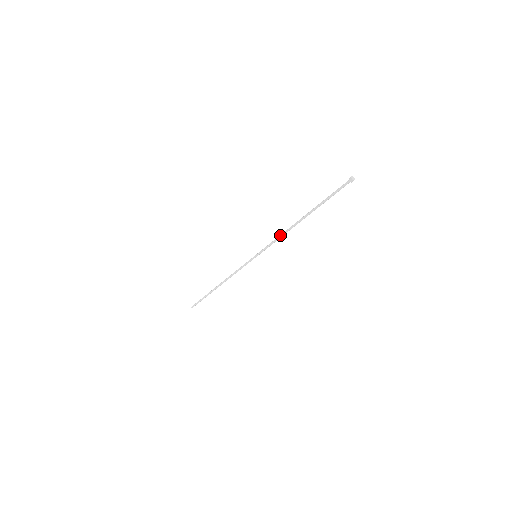
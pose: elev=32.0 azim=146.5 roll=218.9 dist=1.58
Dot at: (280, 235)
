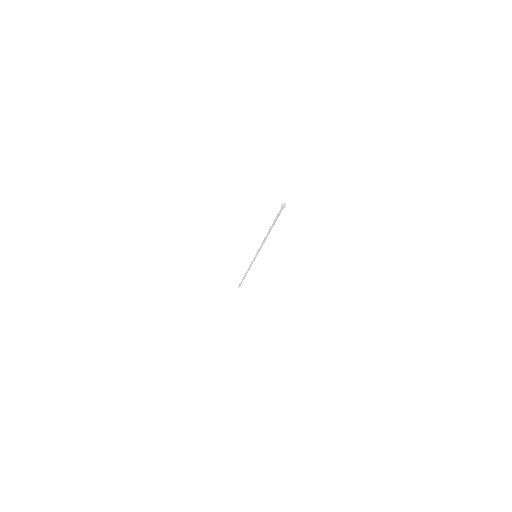
Dot at: (262, 242)
